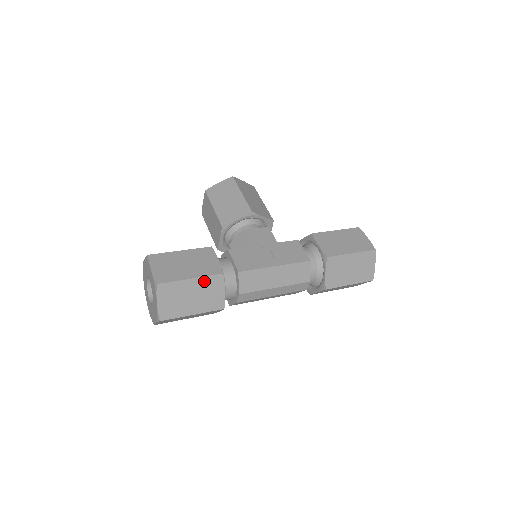
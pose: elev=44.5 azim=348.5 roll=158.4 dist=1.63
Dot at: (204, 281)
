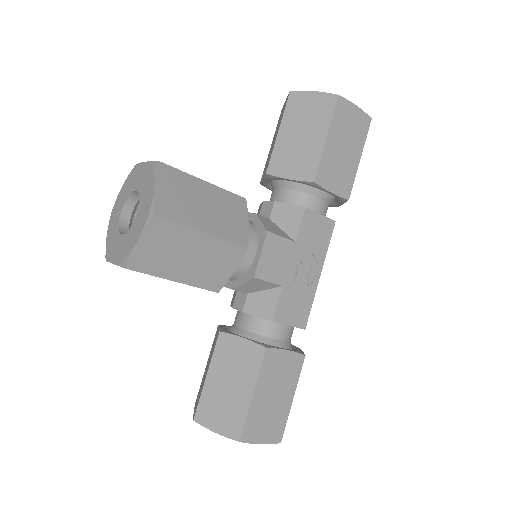
Dot at: (296, 380)
